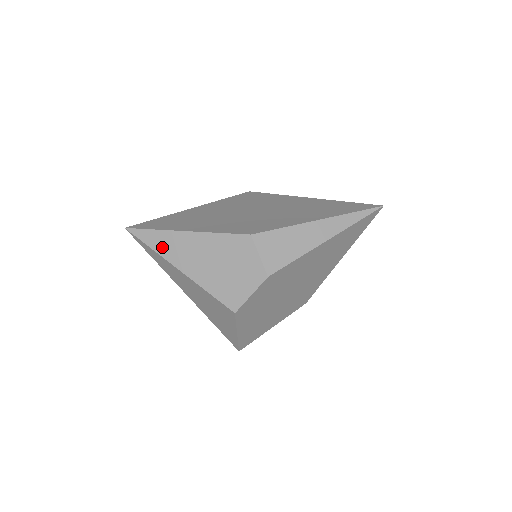
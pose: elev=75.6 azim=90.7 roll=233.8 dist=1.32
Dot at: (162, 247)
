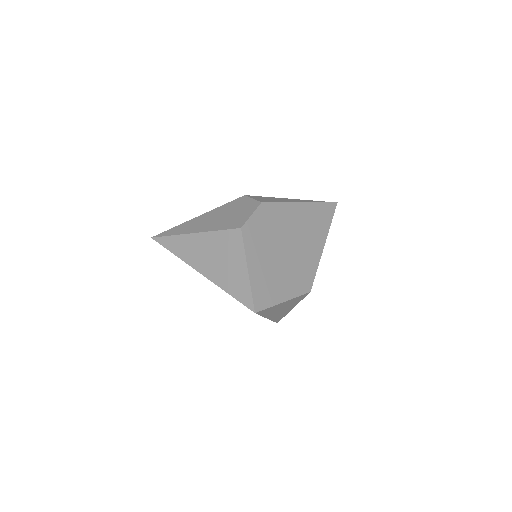
Dot at: (180, 231)
